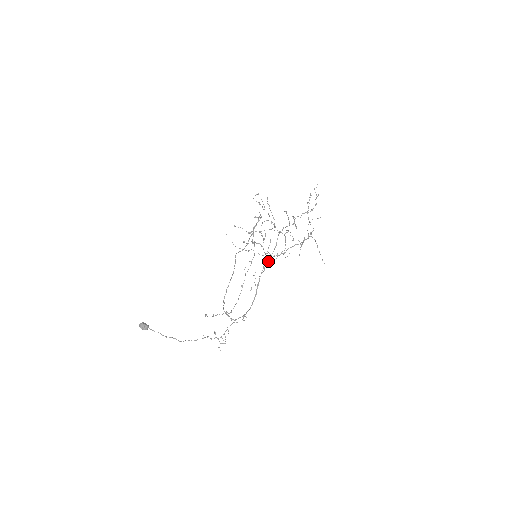
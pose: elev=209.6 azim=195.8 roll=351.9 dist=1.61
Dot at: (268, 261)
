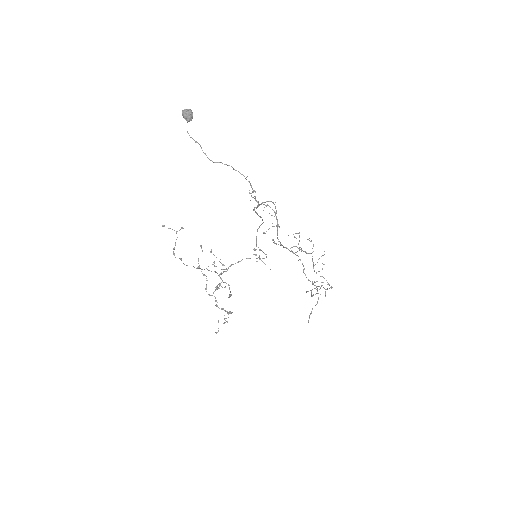
Dot at: (299, 248)
